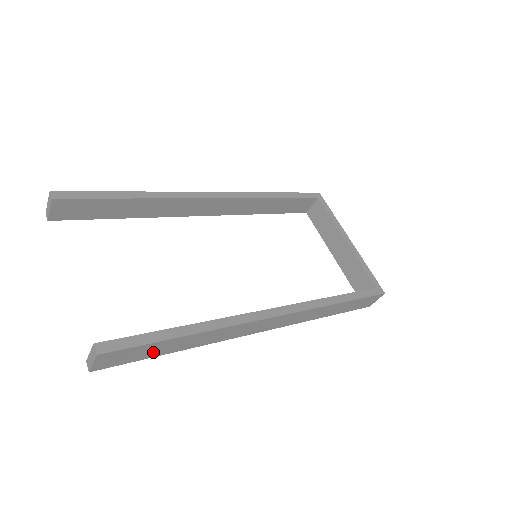
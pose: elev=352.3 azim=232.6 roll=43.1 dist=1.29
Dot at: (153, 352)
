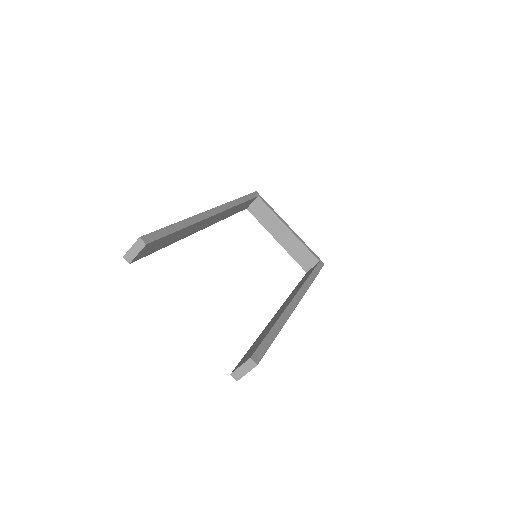
Dot at: occluded
